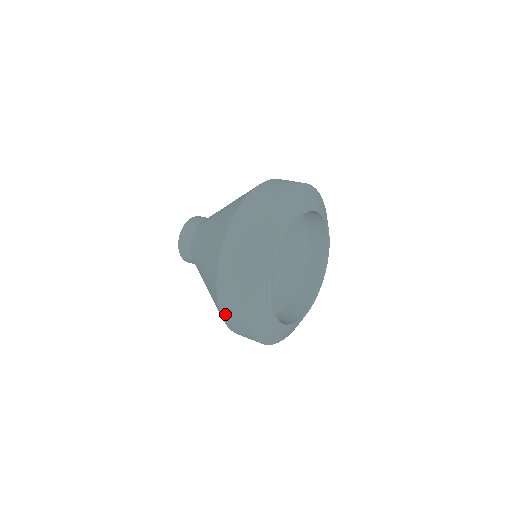
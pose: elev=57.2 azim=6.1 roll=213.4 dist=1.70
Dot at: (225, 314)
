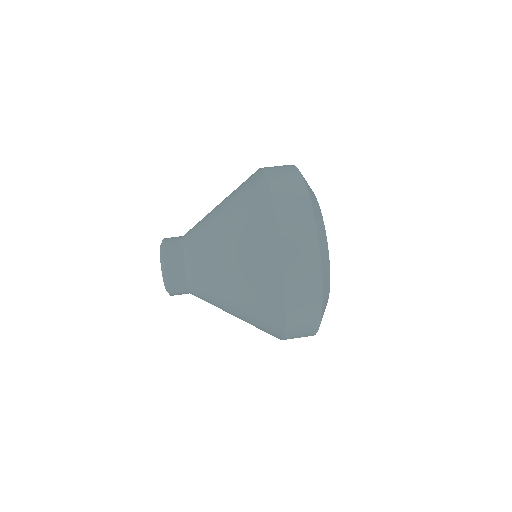
Dot at: (292, 332)
